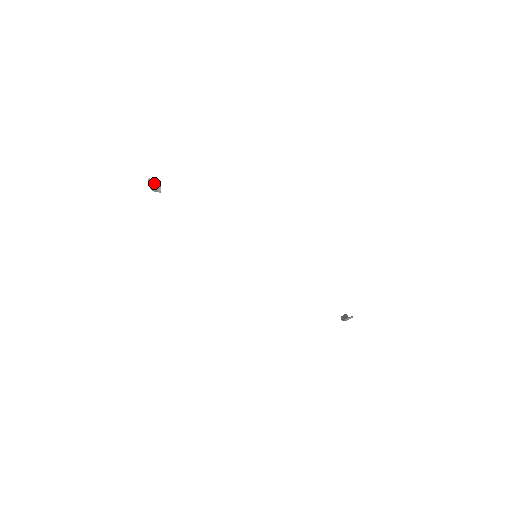
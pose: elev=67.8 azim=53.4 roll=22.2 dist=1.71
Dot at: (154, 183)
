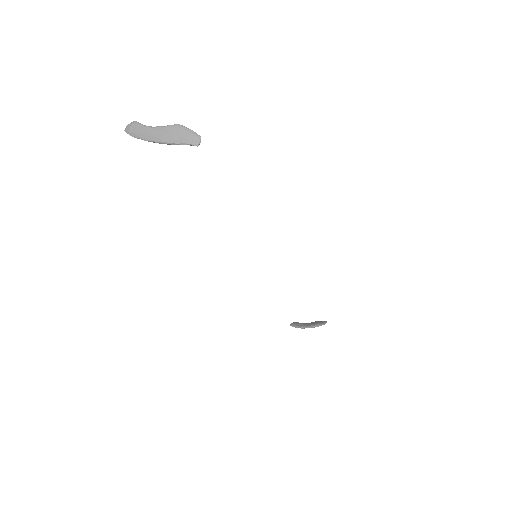
Dot at: (177, 129)
